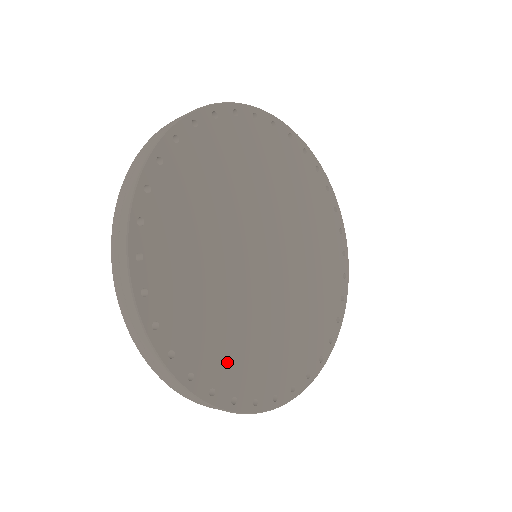
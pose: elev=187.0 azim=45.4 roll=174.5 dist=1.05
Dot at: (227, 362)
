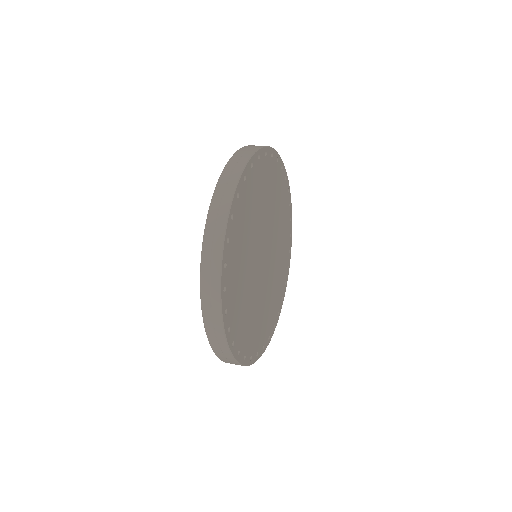
Dot at: (250, 336)
